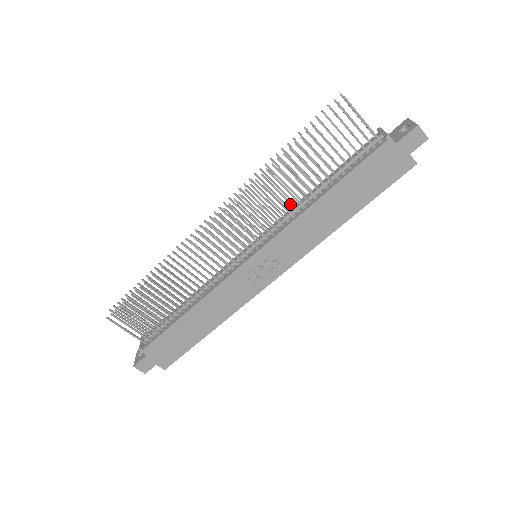
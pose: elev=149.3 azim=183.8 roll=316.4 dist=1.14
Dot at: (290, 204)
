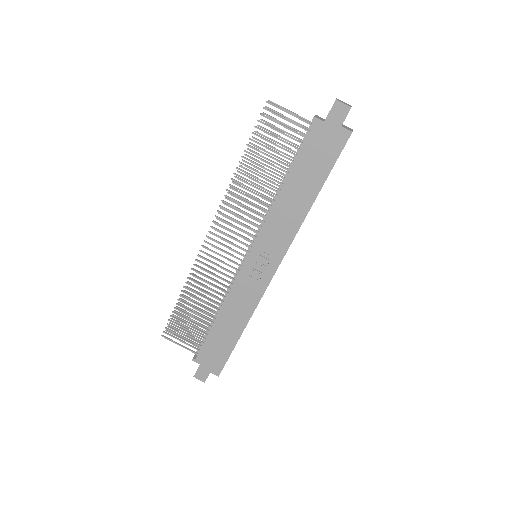
Dot at: occluded
